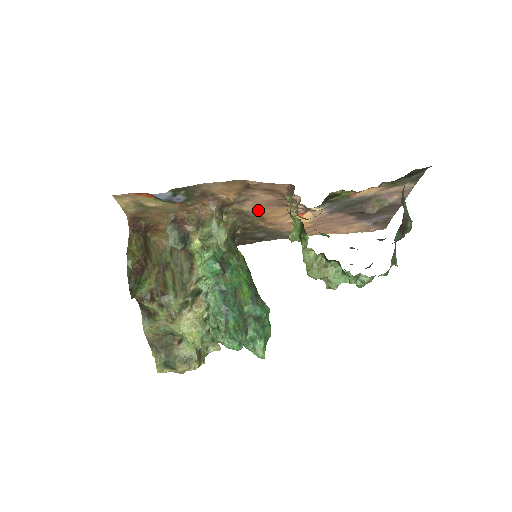
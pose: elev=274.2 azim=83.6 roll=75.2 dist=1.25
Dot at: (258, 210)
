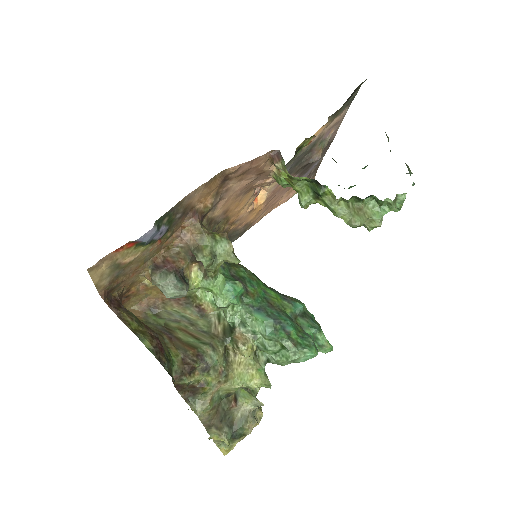
Dot at: (226, 209)
